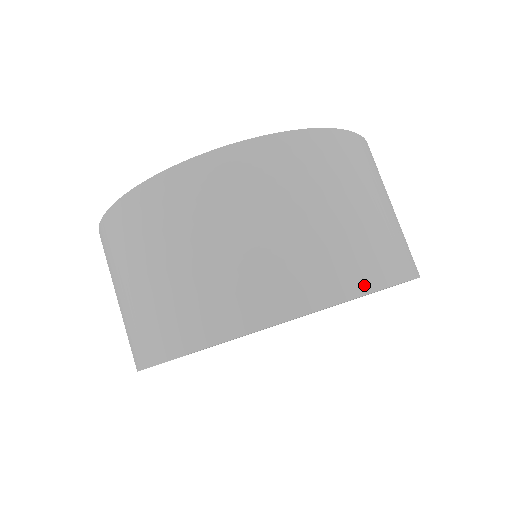
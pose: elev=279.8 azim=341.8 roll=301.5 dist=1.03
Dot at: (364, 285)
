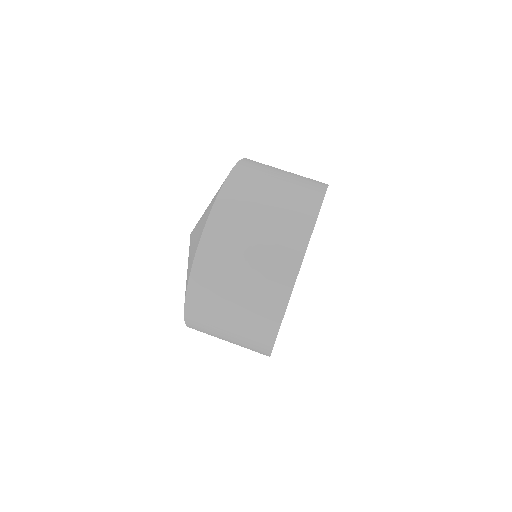
Dot at: (321, 191)
